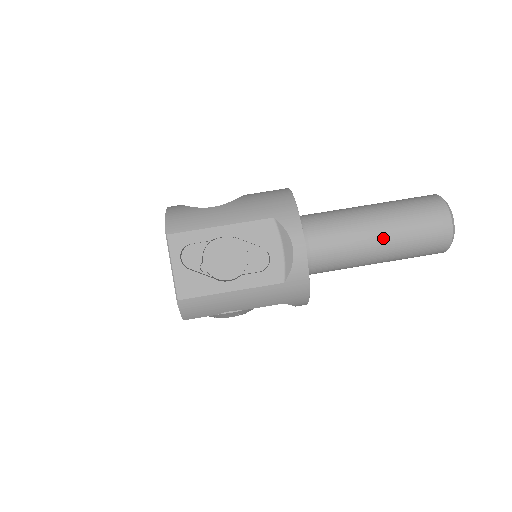
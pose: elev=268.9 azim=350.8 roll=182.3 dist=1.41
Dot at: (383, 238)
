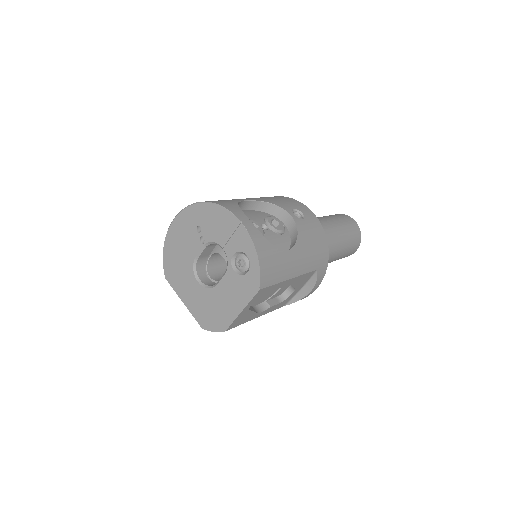
Dot at: occluded
